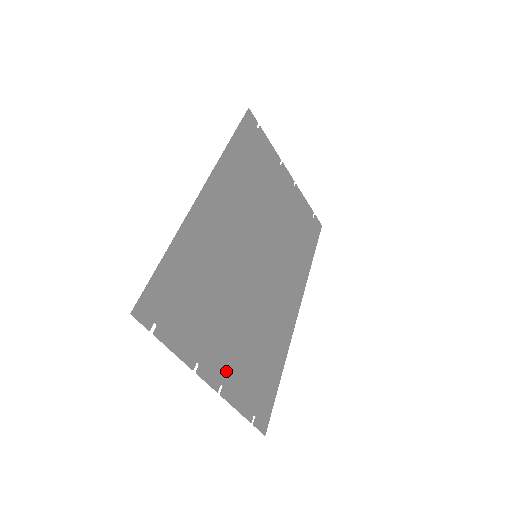
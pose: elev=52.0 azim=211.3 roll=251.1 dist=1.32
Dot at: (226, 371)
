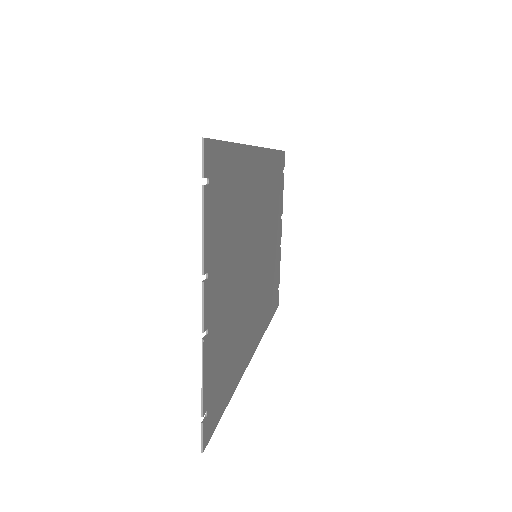
Dot at: (214, 322)
